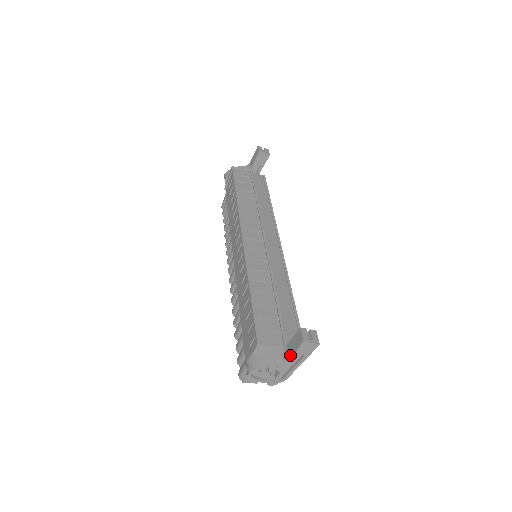
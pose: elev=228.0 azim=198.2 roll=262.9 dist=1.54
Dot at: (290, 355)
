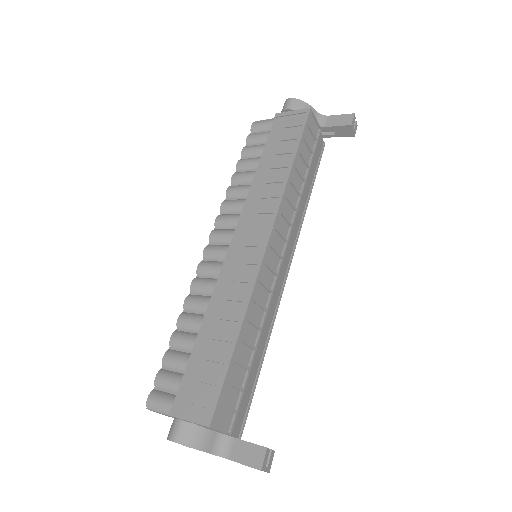
Dot at: (231, 456)
